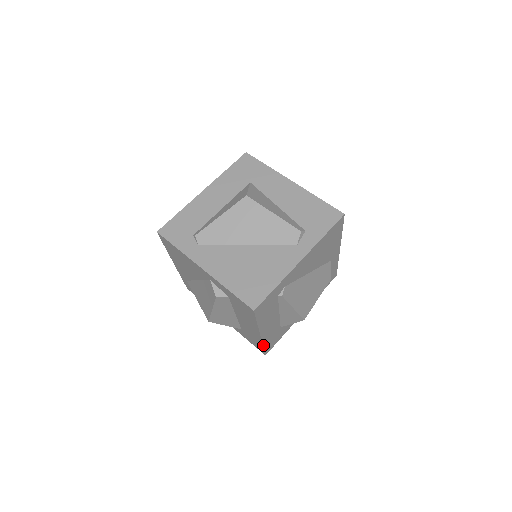
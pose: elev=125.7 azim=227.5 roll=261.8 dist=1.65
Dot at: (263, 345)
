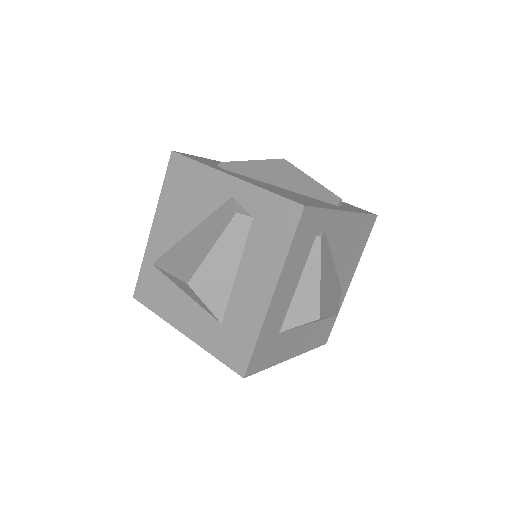
Dot at: (258, 336)
